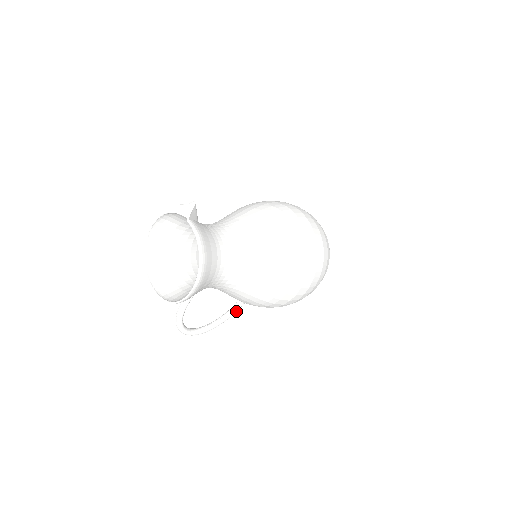
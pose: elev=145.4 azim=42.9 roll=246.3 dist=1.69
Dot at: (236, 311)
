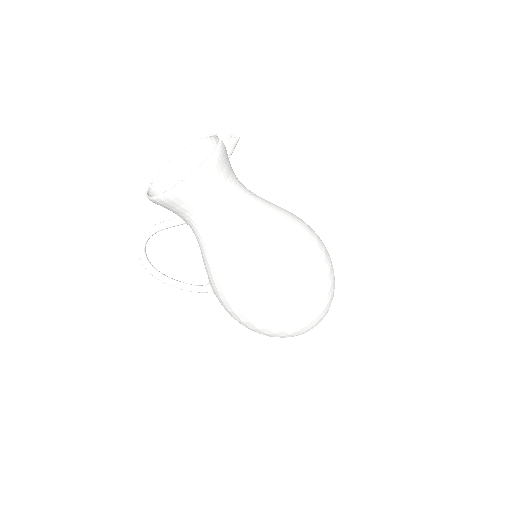
Dot at: (199, 291)
